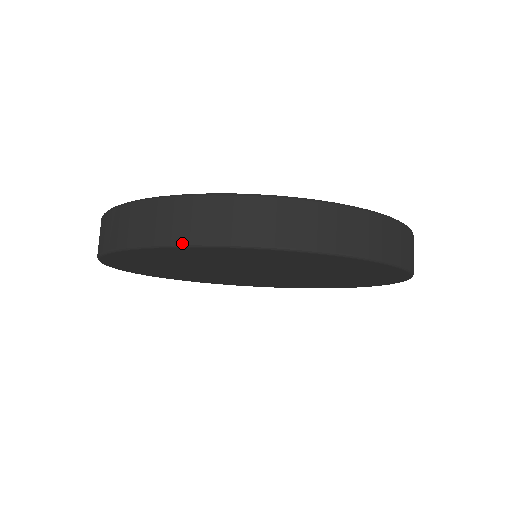
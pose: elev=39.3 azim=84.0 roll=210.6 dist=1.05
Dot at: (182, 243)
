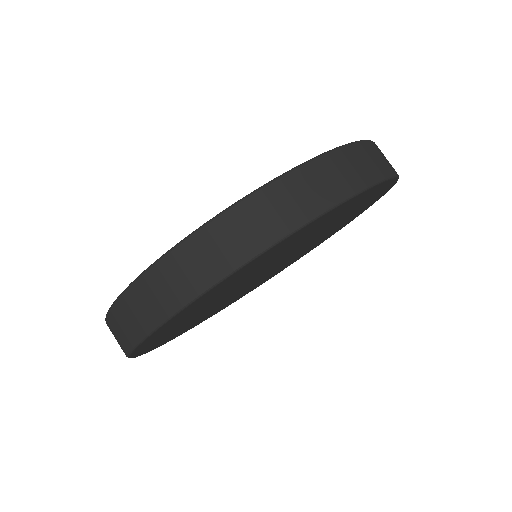
Dot at: (176, 310)
